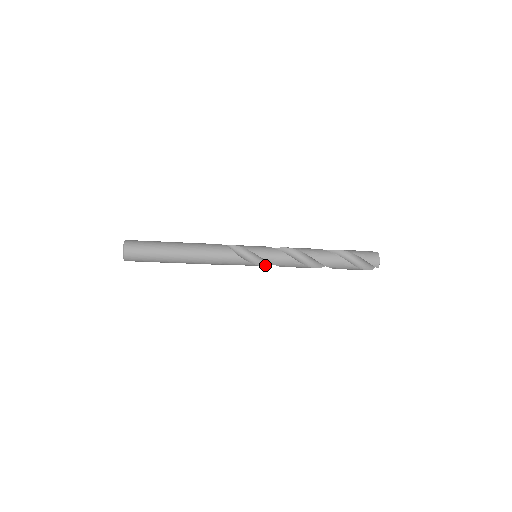
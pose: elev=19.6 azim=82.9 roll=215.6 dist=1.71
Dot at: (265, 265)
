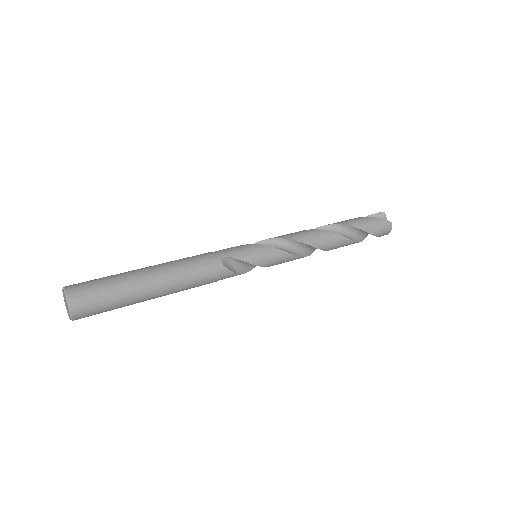
Dot at: occluded
